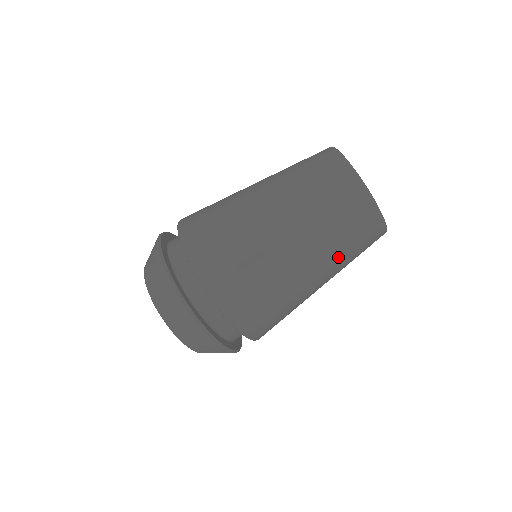
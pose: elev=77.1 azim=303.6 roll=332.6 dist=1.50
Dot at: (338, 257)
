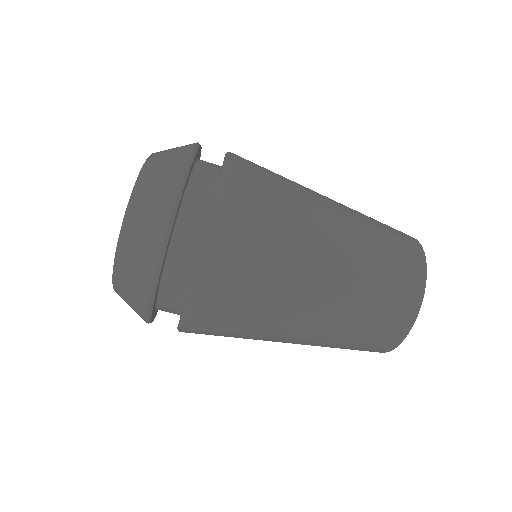
Dot at: occluded
